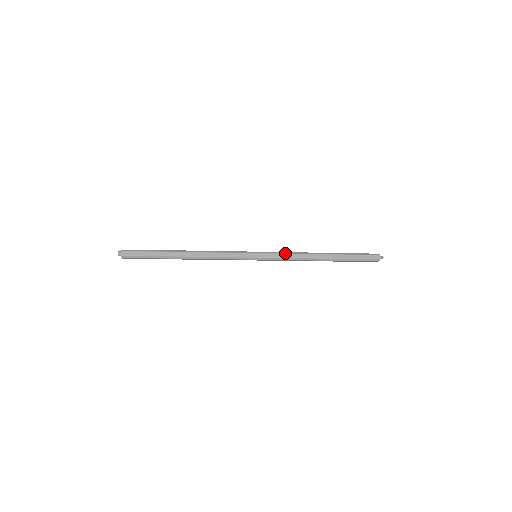
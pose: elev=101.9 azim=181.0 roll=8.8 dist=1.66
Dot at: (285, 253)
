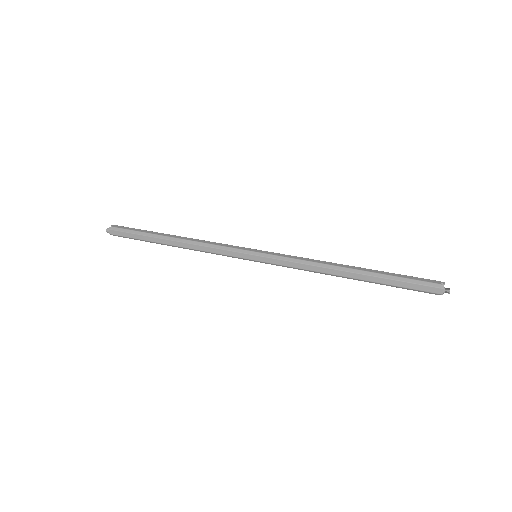
Dot at: (292, 261)
